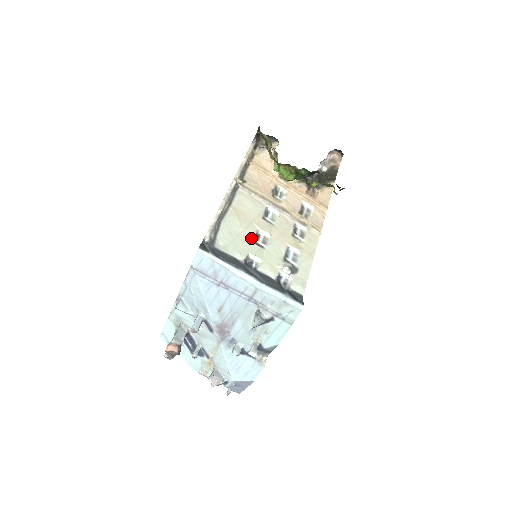
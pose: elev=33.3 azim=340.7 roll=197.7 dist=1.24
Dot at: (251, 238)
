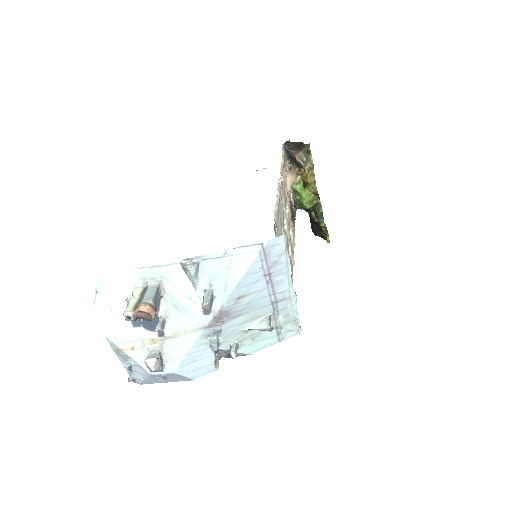
Dot at: occluded
